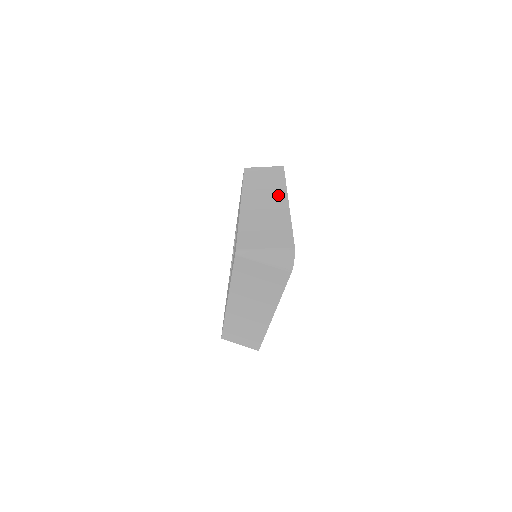
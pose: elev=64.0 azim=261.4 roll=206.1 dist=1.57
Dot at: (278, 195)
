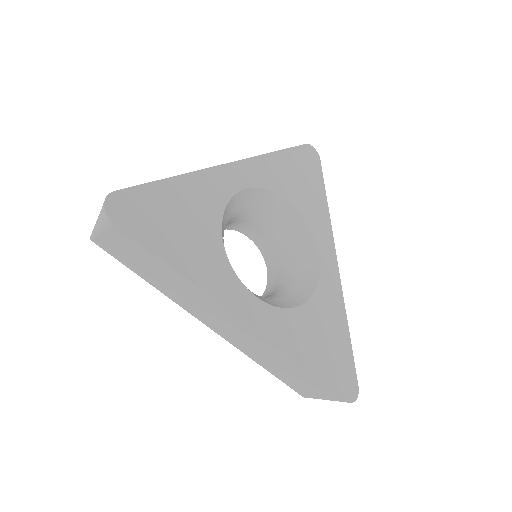
Dot at: occluded
